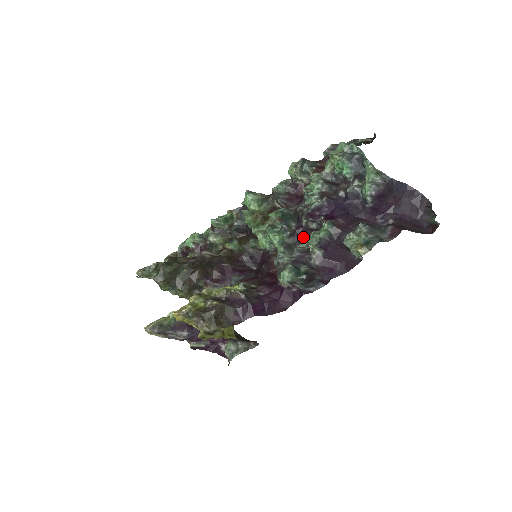
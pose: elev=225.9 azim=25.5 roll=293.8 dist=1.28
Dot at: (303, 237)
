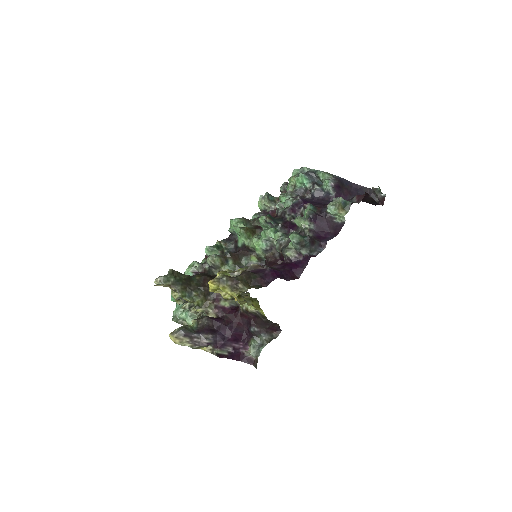
Dot at: (294, 219)
